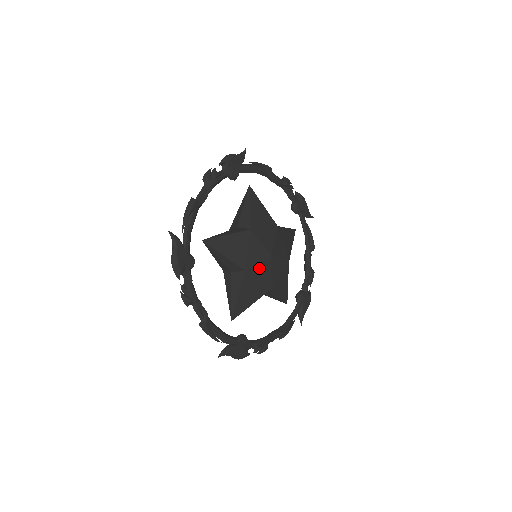
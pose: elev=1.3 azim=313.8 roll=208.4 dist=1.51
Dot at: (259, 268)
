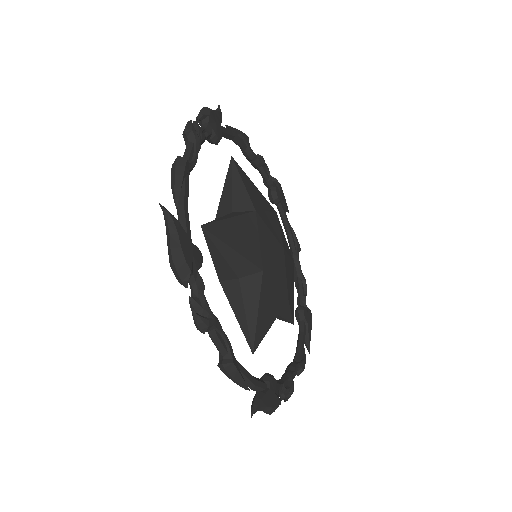
Dot at: (275, 267)
